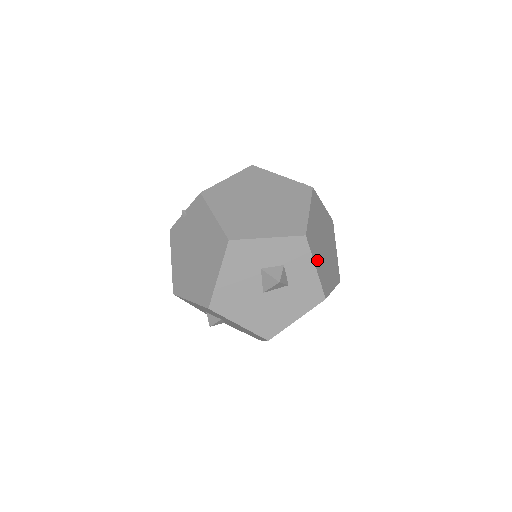
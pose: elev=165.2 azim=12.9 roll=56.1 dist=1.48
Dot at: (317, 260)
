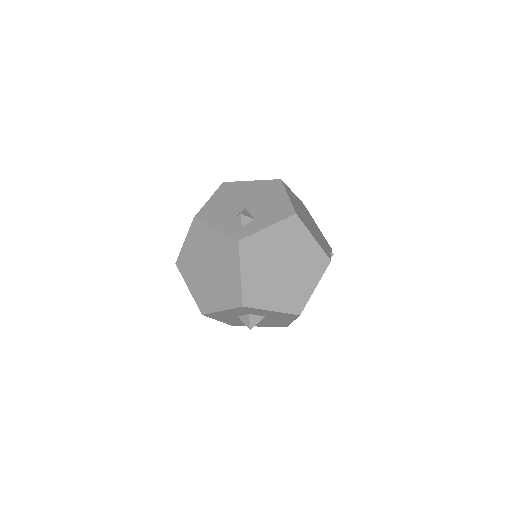
Dot at: (272, 301)
